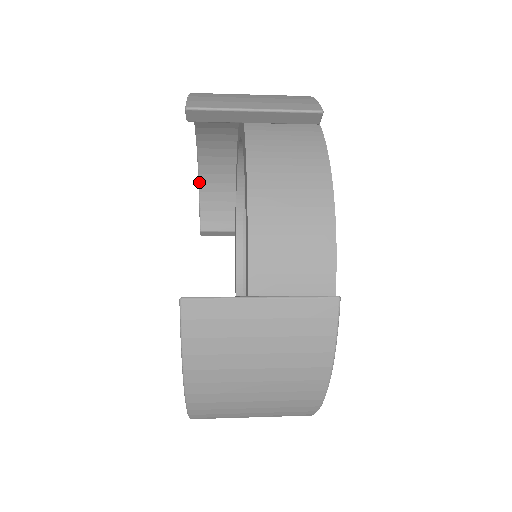
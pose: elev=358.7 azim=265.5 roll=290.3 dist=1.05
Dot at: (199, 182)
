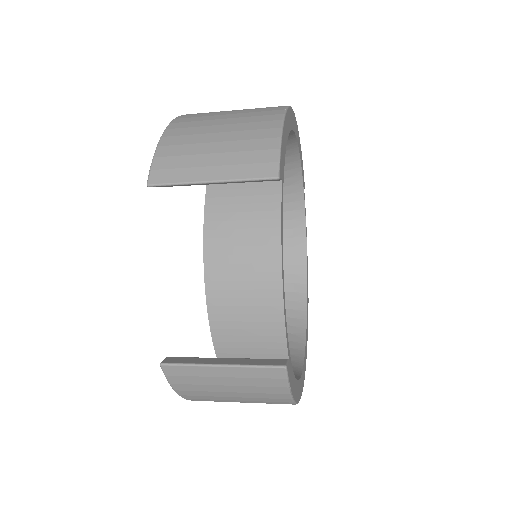
Dot at: occluded
